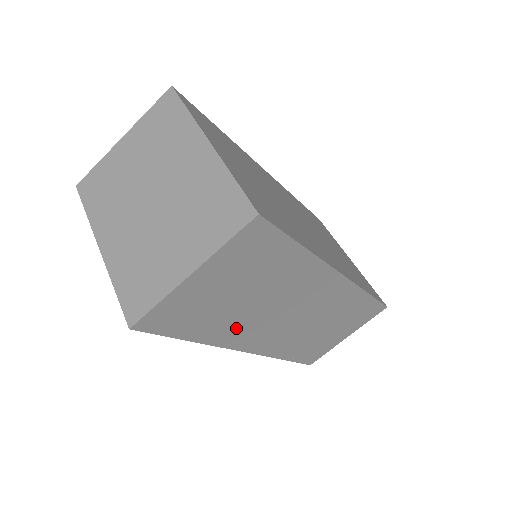
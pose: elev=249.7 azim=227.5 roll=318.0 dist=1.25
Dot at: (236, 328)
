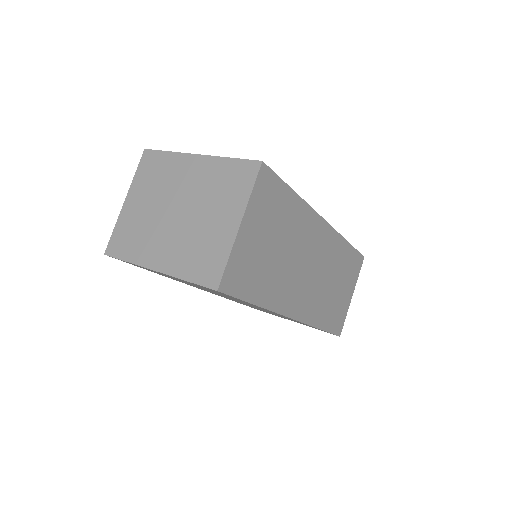
Dot at: (280, 288)
